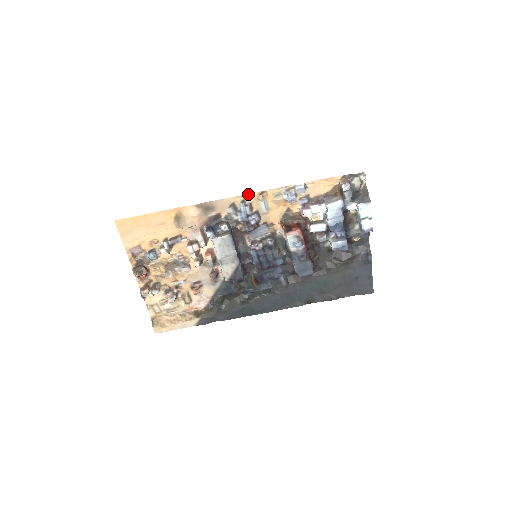
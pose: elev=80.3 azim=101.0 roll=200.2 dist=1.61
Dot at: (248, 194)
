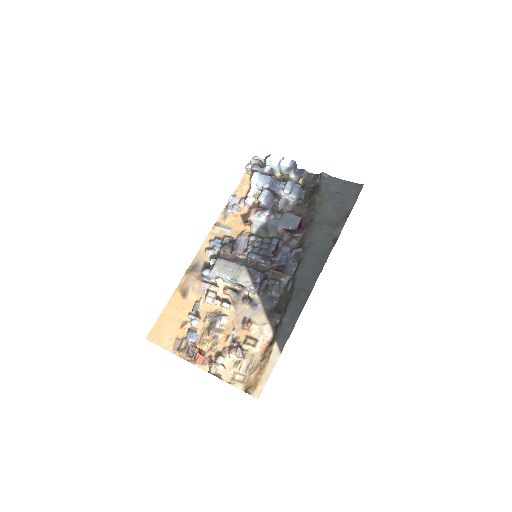
Dot at: (208, 235)
